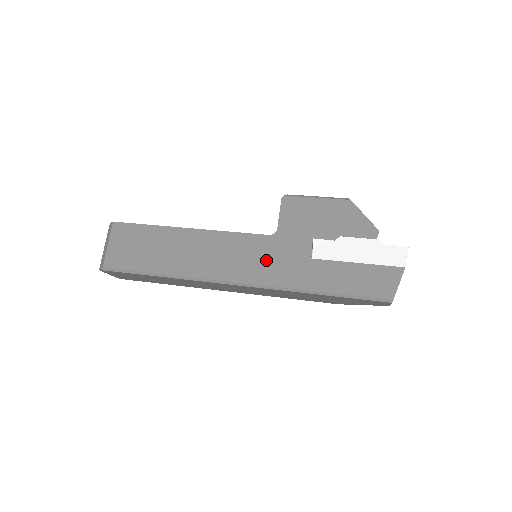
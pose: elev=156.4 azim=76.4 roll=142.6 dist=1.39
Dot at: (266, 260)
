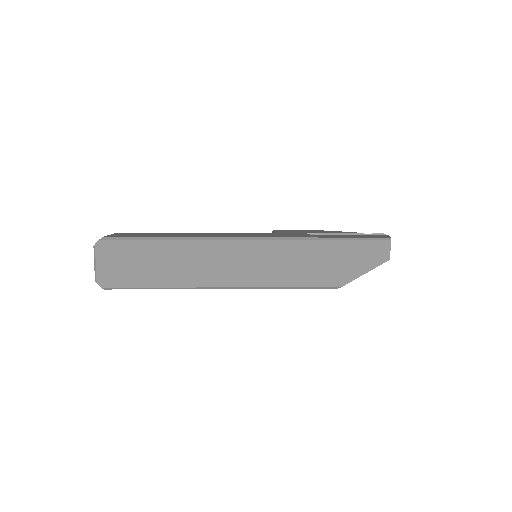
Dot at: (271, 235)
